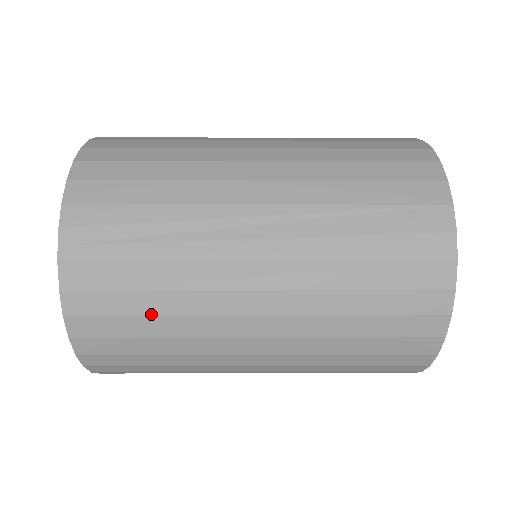
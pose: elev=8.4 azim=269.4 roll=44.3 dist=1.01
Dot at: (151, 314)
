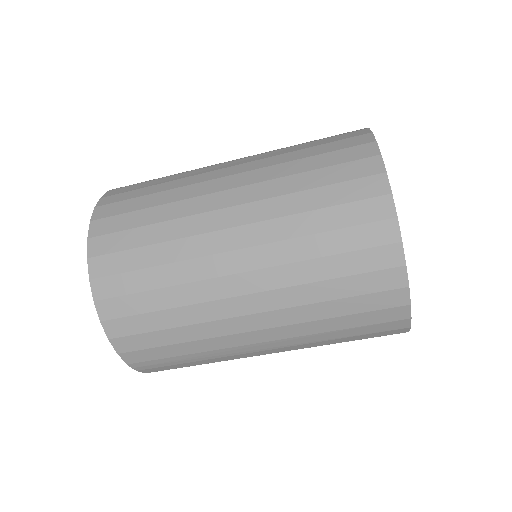
Dot at: (153, 193)
